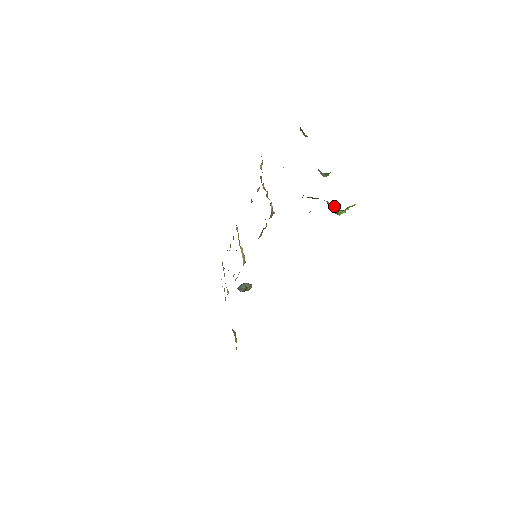
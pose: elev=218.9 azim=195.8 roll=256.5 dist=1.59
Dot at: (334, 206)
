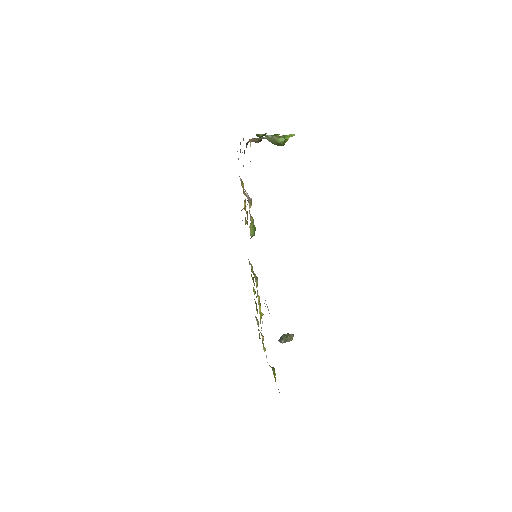
Dot at: (271, 137)
